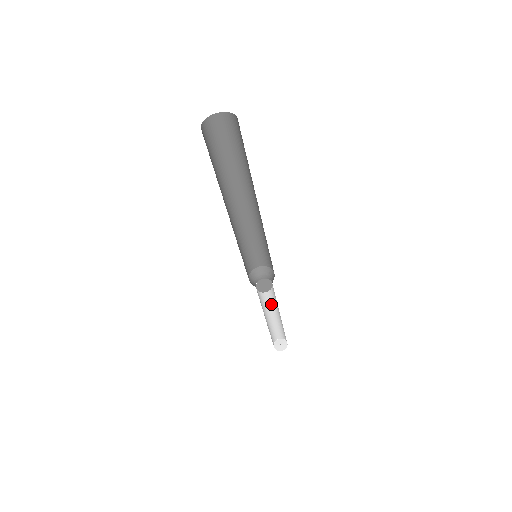
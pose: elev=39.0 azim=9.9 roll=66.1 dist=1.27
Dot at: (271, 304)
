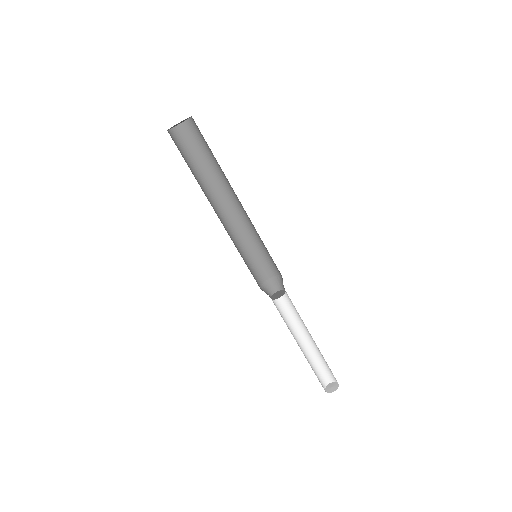
Dot at: (296, 330)
